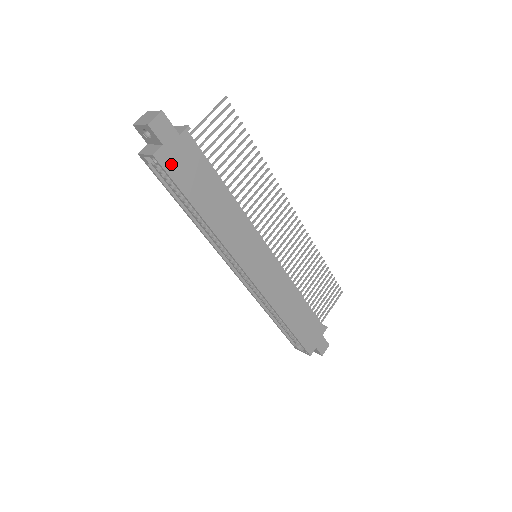
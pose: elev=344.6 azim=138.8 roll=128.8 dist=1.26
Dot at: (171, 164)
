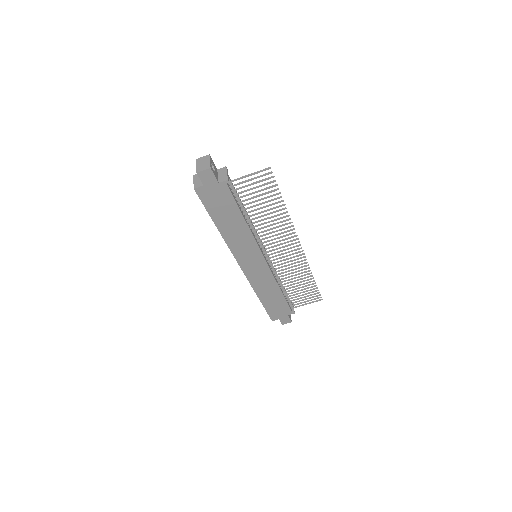
Dot at: (206, 196)
